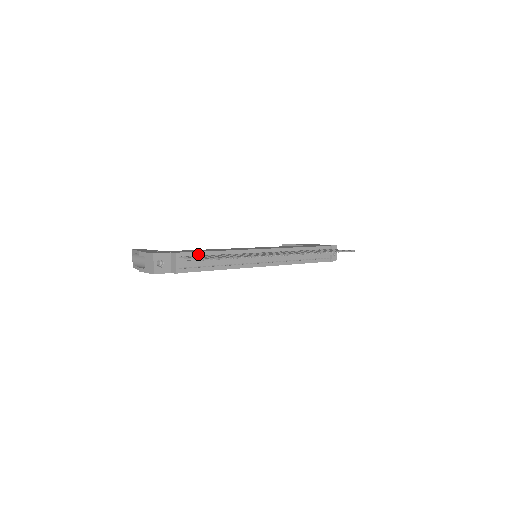
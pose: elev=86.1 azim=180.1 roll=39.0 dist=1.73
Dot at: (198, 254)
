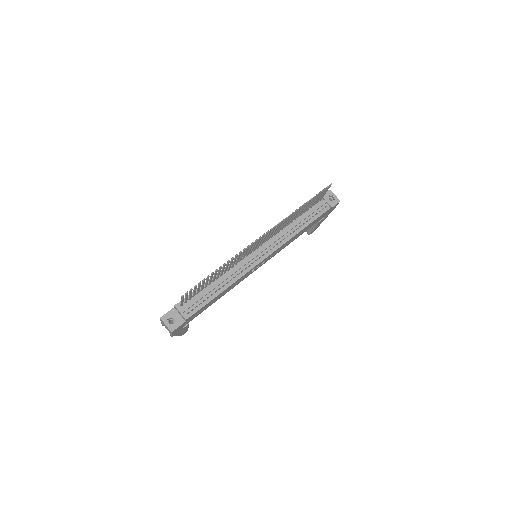
Dot at: occluded
